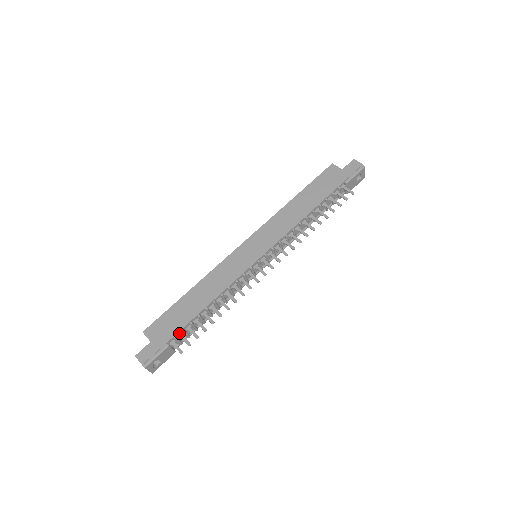
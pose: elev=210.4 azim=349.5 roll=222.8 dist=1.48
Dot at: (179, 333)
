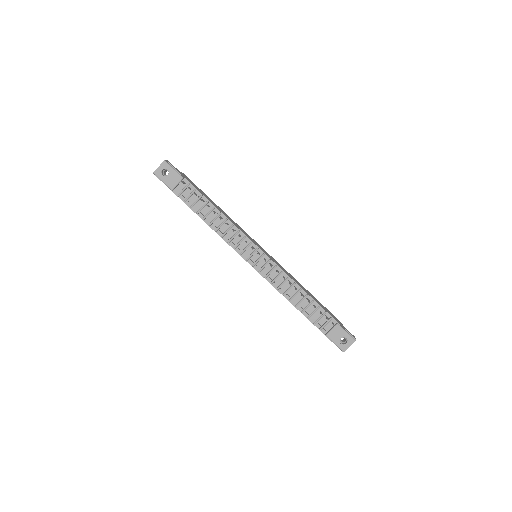
Dot at: (192, 188)
